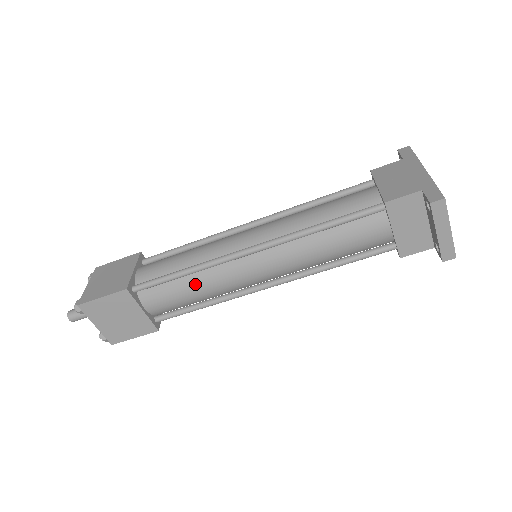
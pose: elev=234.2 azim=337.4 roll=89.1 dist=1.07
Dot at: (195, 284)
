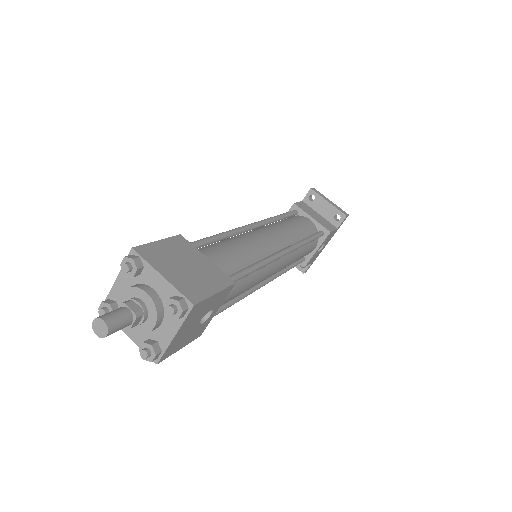
Dot at: (235, 243)
